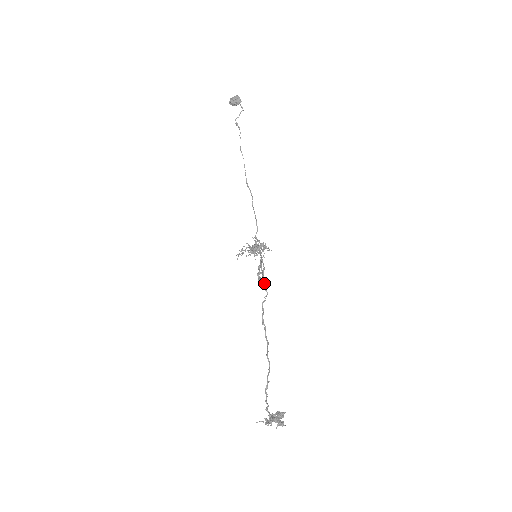
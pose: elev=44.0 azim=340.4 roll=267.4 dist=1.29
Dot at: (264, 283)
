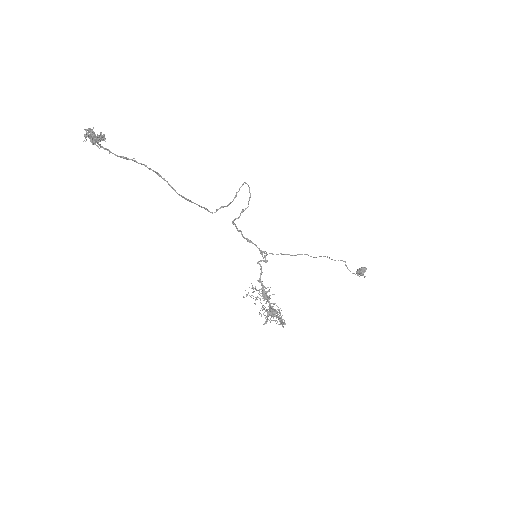
Dot at: occluded
